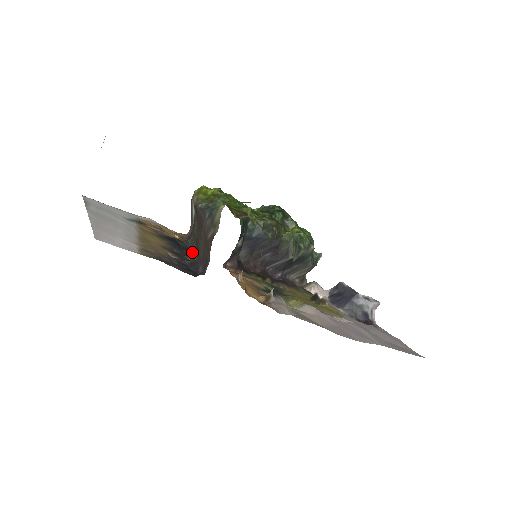
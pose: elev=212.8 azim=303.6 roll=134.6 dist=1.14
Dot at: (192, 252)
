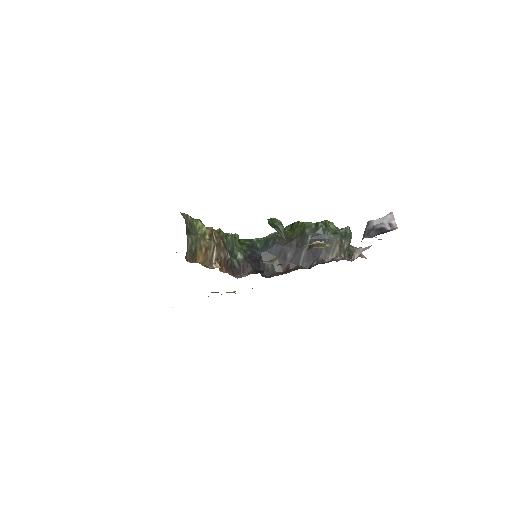
Dot at: occluded
